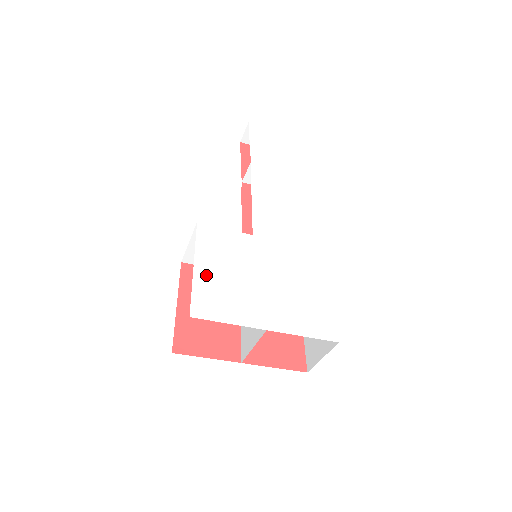
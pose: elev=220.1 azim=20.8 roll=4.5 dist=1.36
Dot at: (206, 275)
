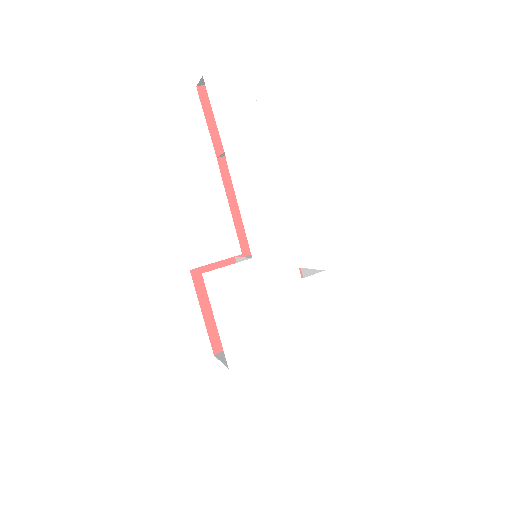
Dot at: (228, 326)
